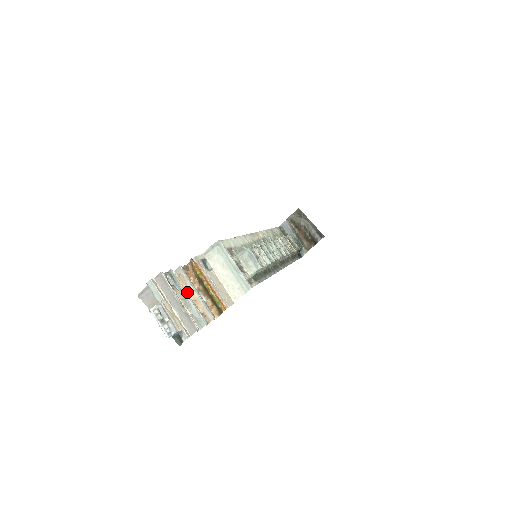
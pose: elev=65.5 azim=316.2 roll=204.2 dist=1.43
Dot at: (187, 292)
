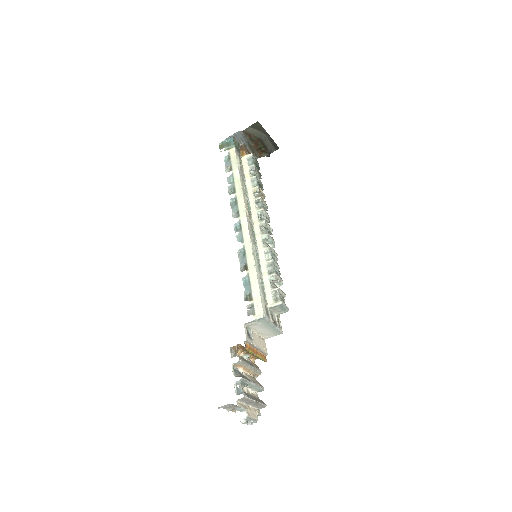
Dot at: (243, 370)
